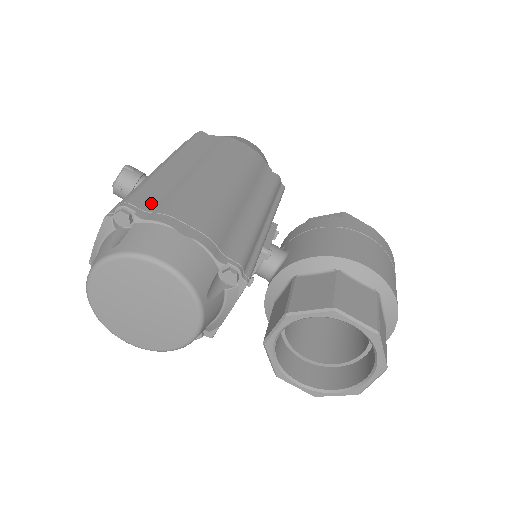
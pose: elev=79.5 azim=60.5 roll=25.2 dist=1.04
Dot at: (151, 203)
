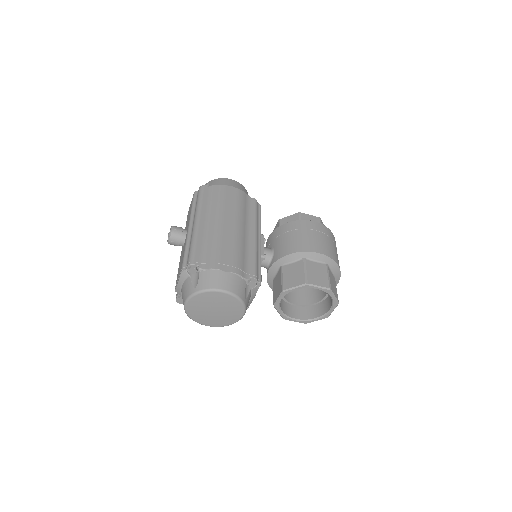
Dot at: (203, 257)
